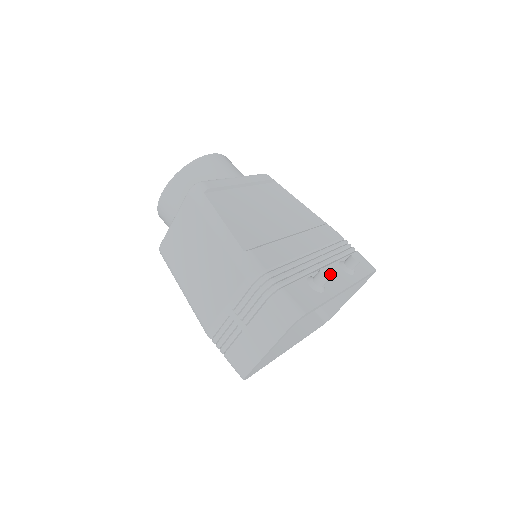
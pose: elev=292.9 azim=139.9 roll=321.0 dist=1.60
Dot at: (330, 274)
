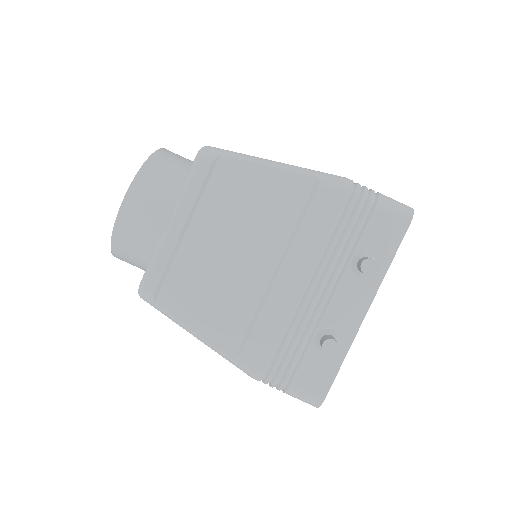
Dot at: (336, 343)
